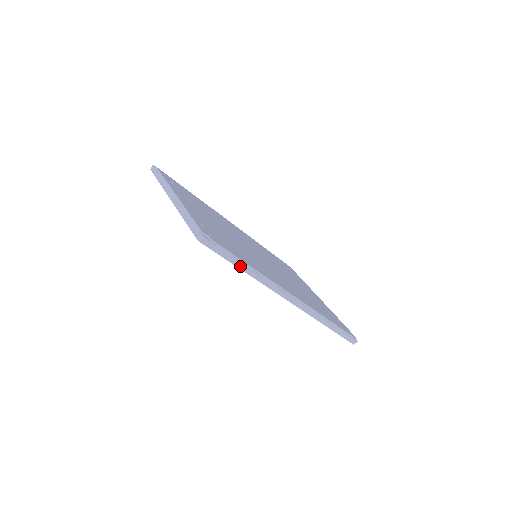
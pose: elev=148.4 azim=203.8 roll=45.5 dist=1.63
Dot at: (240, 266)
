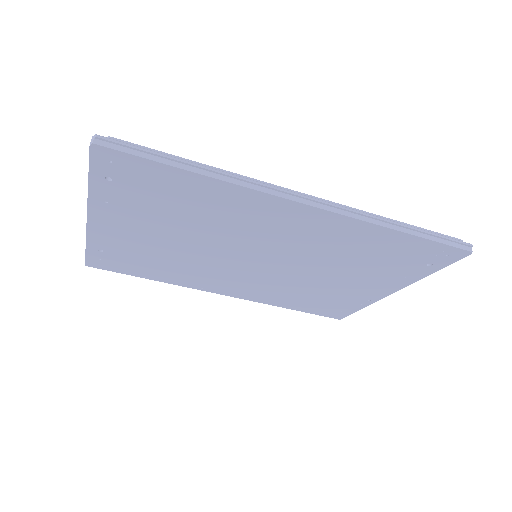
Dot at: (182, 166)
